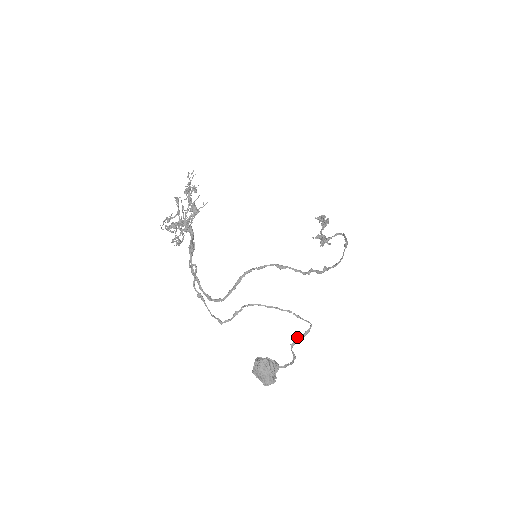
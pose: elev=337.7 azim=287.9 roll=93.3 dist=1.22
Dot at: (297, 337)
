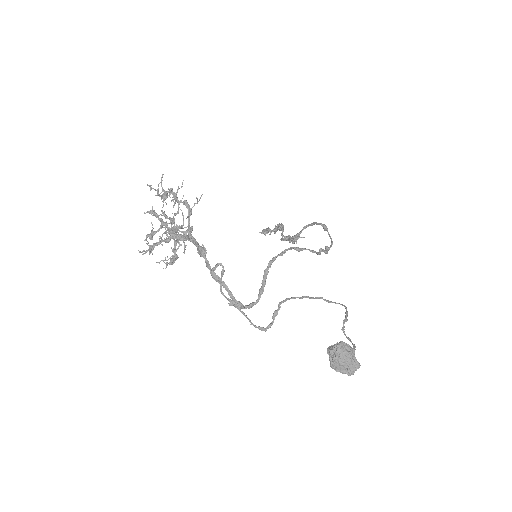
Dot at: occluded
